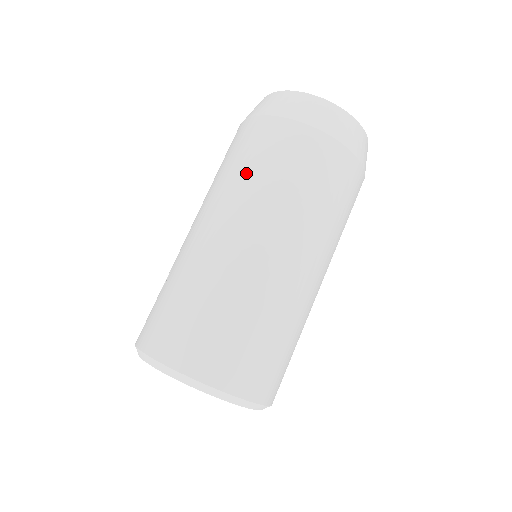
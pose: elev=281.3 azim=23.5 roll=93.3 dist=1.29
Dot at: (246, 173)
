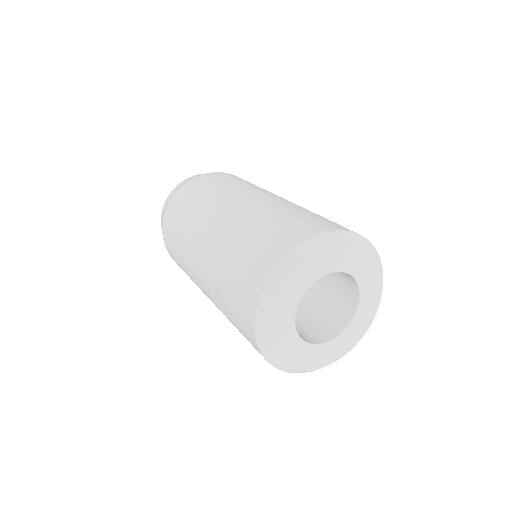
Dot at: (193, 207)
